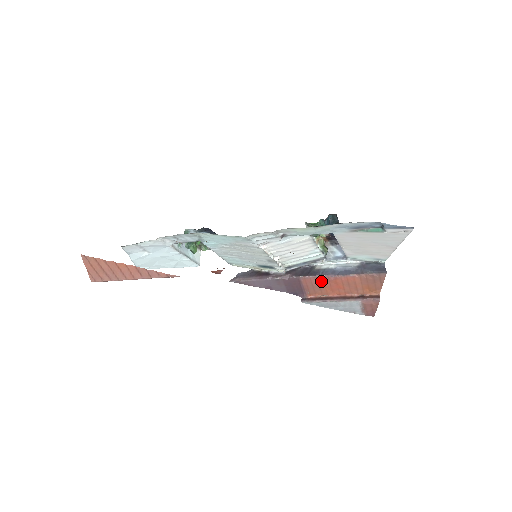
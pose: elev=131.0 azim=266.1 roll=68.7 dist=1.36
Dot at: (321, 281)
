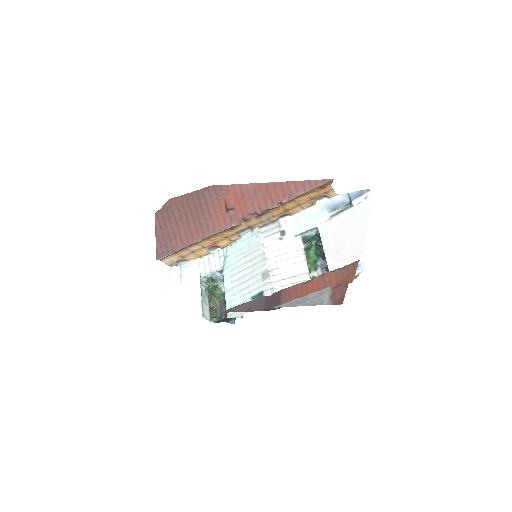
Dot at: (299, 287)
